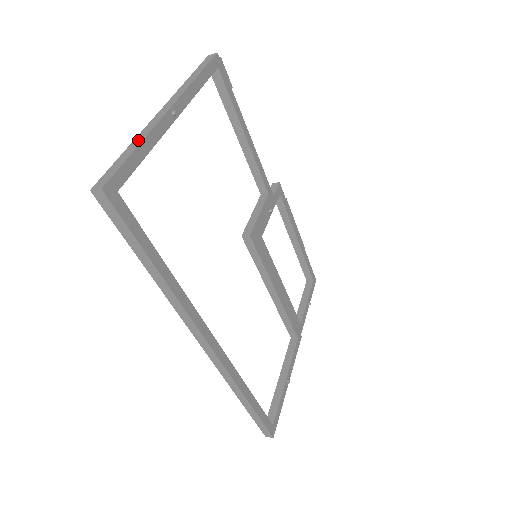
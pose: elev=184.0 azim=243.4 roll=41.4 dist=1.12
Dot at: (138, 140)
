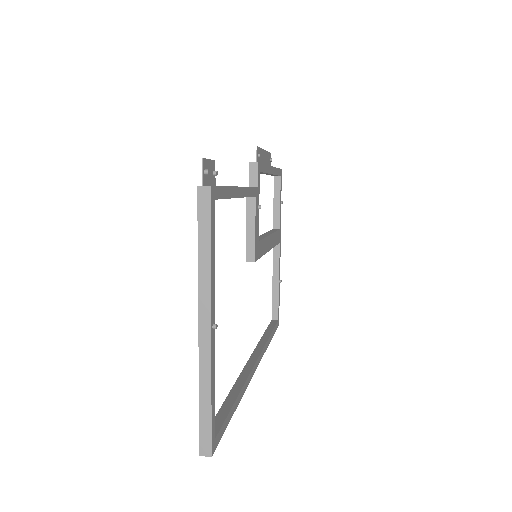
Dot at: (205, 387)
